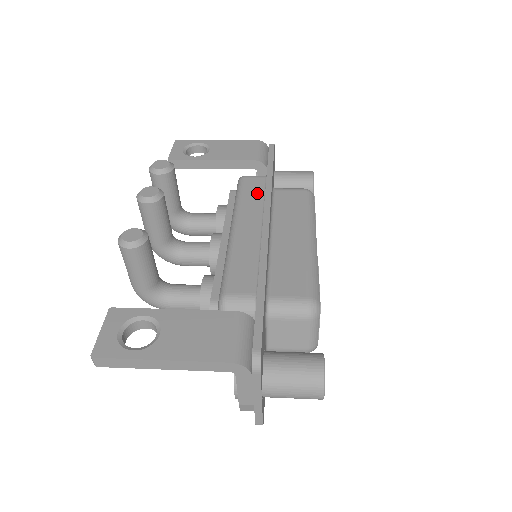
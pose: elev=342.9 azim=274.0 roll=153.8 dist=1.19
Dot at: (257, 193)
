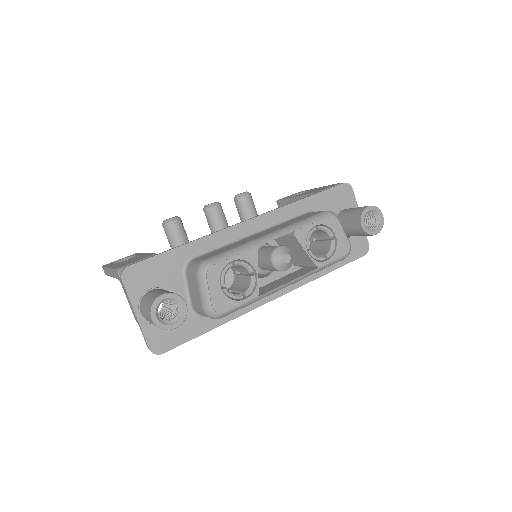
Dot at: occluded
